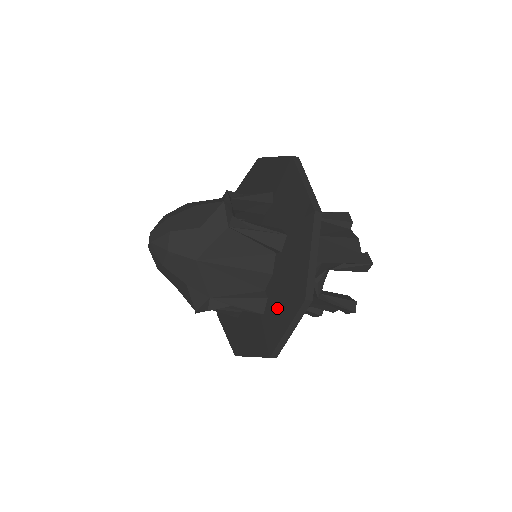
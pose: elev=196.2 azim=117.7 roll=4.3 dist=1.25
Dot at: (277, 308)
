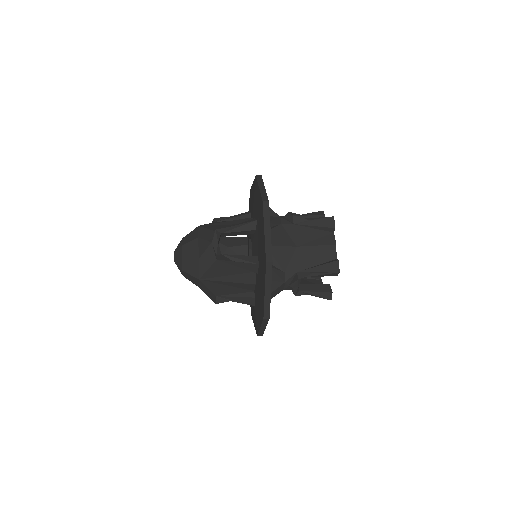
Dot at: (257, 309)
